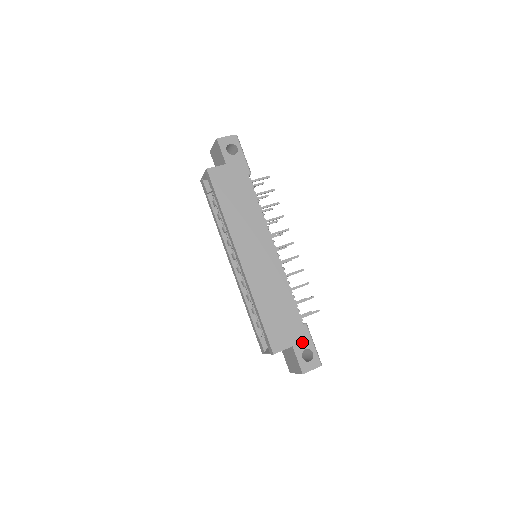
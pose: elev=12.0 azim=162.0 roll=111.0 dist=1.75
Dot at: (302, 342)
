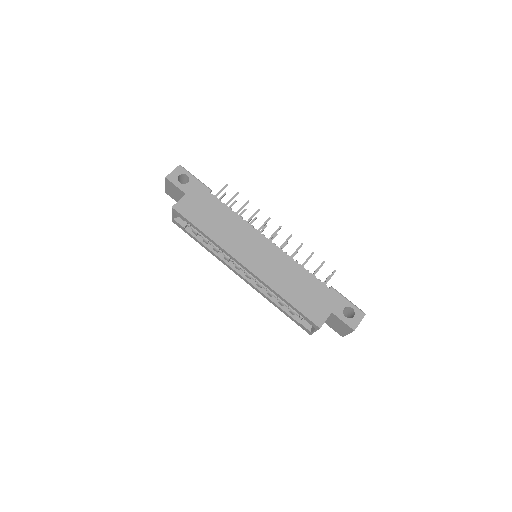
Dot at: (337, 304)
